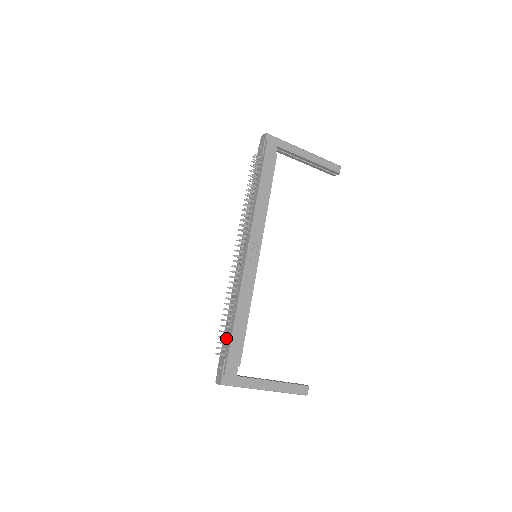
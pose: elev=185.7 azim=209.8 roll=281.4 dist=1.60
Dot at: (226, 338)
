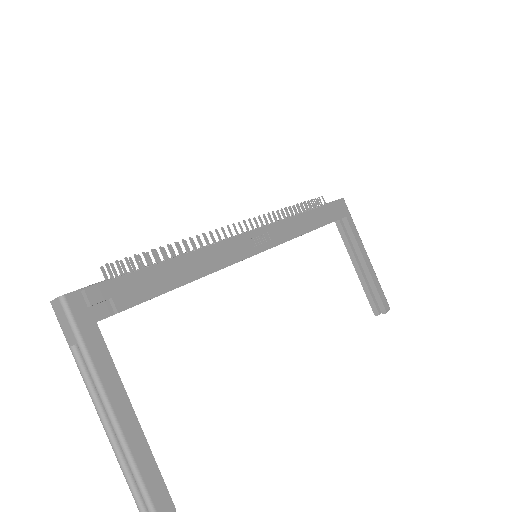
Dot at: (139, 266)
